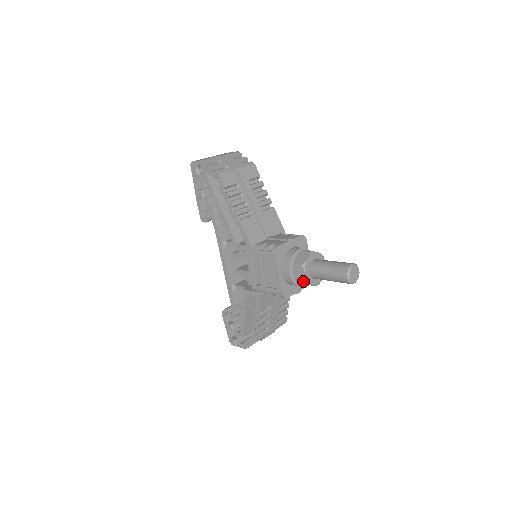
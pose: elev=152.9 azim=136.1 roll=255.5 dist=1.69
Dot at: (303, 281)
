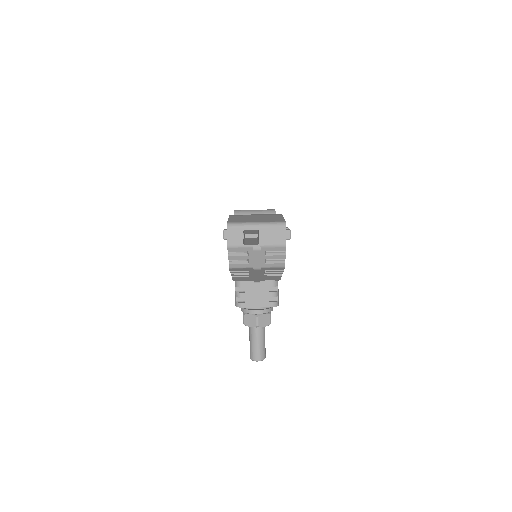
Dot at: occluded
